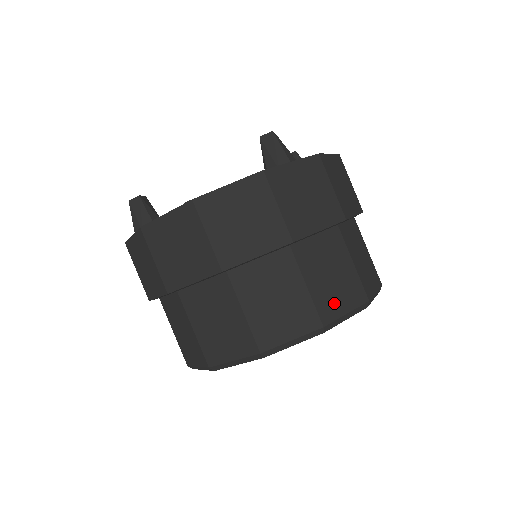
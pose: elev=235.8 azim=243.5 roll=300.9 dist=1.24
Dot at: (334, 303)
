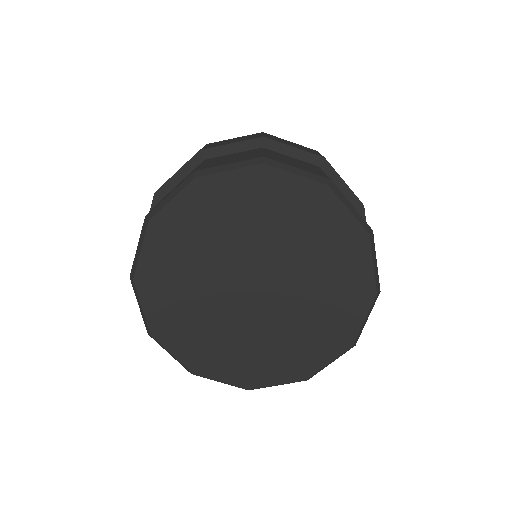
Dot at: (286, 162)
